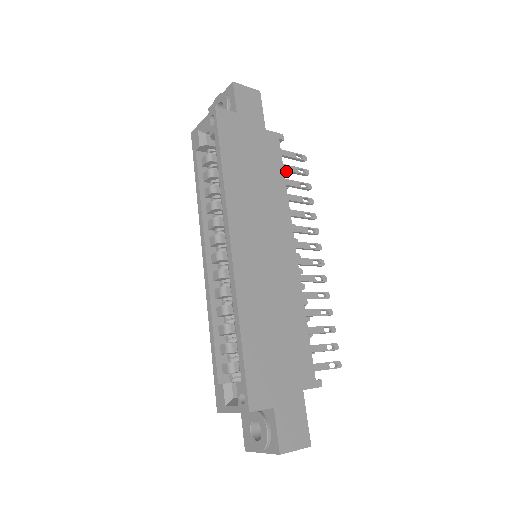
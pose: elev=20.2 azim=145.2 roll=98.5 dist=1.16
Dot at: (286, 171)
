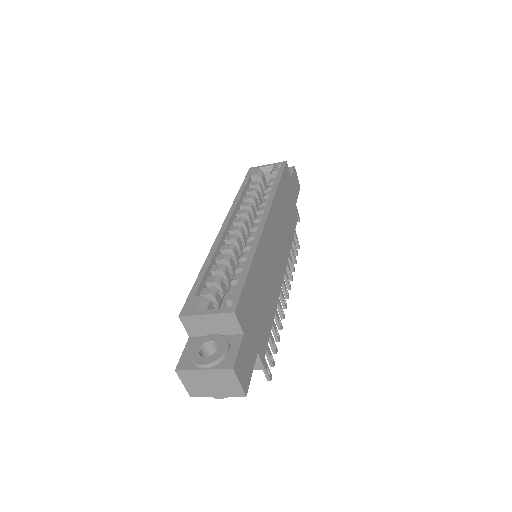
Dot at: occluded
